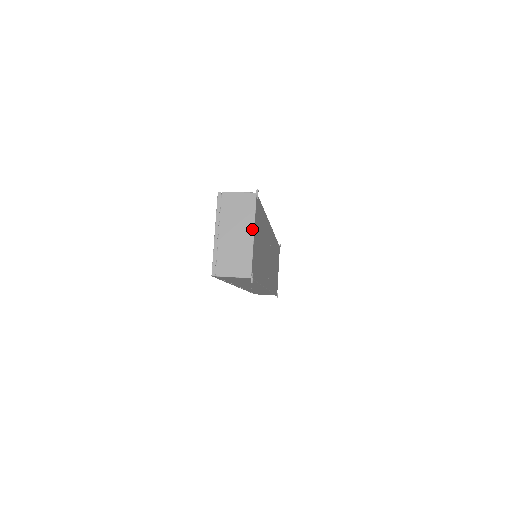
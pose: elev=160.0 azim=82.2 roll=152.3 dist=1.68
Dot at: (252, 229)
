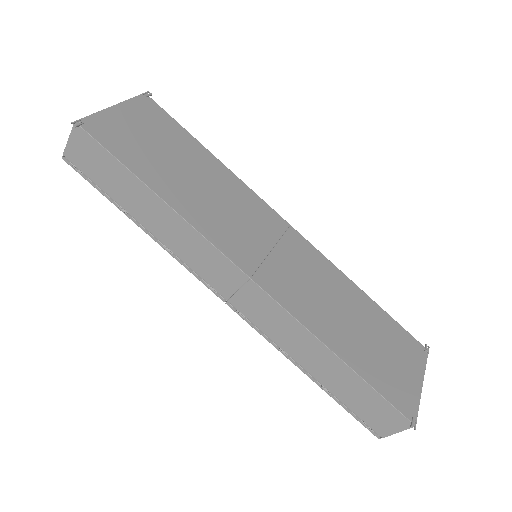
Dot at: (116, 106)
